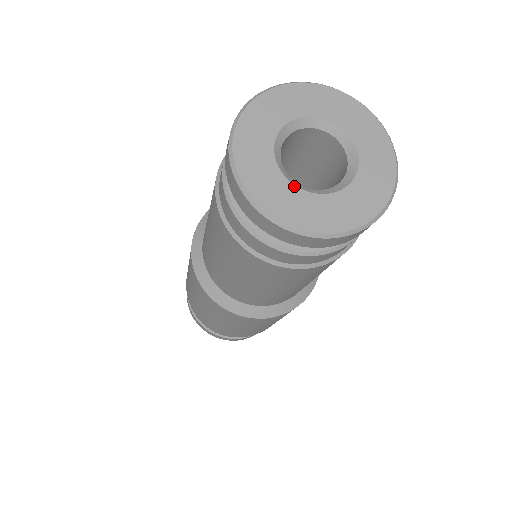
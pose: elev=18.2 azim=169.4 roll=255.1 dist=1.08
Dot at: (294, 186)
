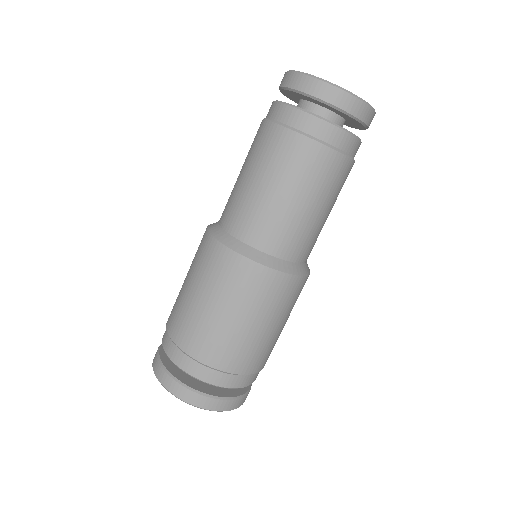
Dot at: occluded
